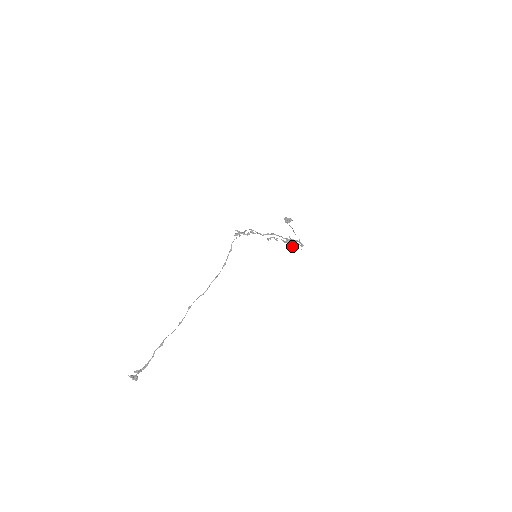
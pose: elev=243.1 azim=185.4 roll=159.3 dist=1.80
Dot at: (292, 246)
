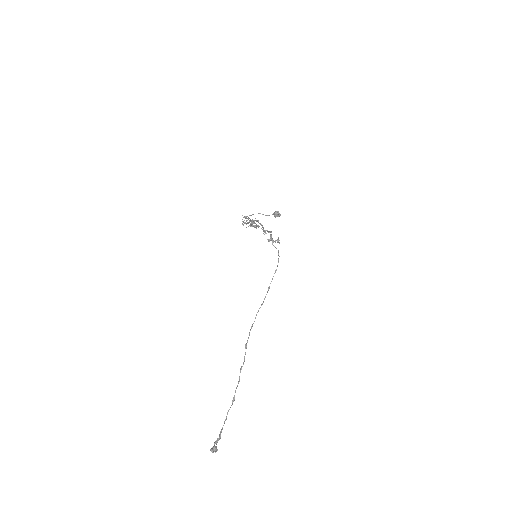
Dot at: (246, 223)
